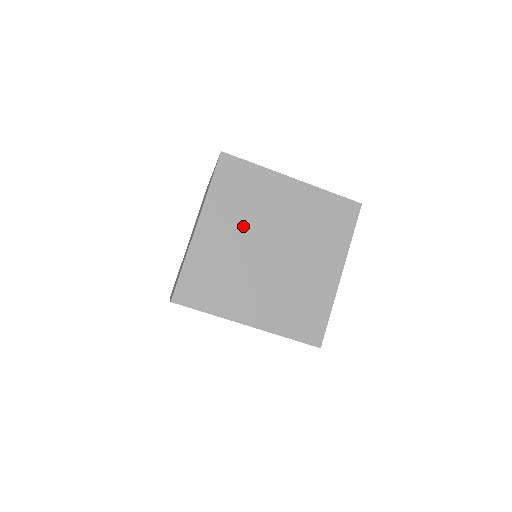
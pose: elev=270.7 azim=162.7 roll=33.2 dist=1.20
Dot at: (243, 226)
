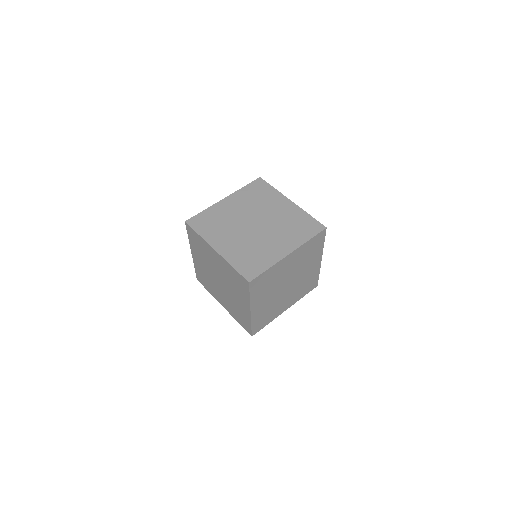
Dot at: (232, 231)
